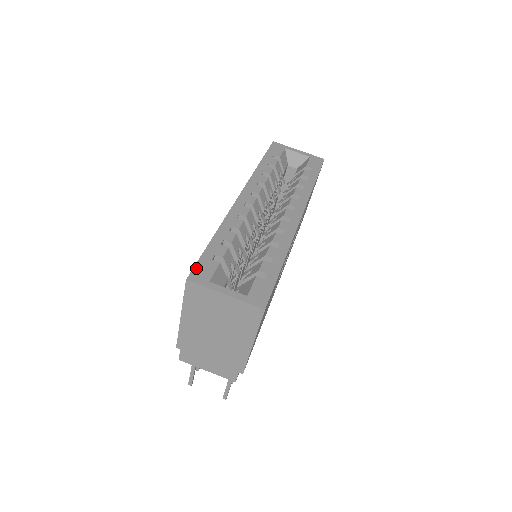
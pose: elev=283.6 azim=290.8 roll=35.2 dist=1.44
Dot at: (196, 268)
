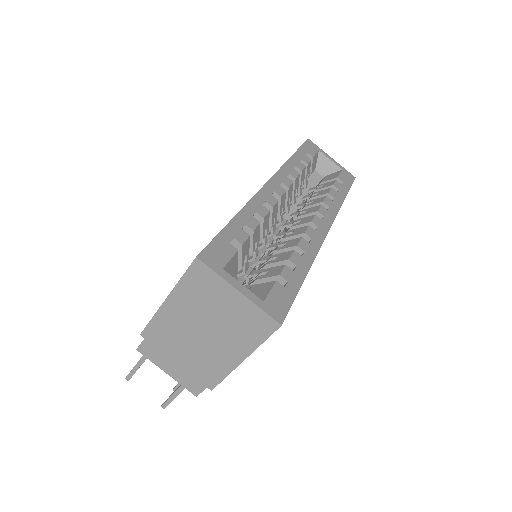
Dot at: (210, 247)
